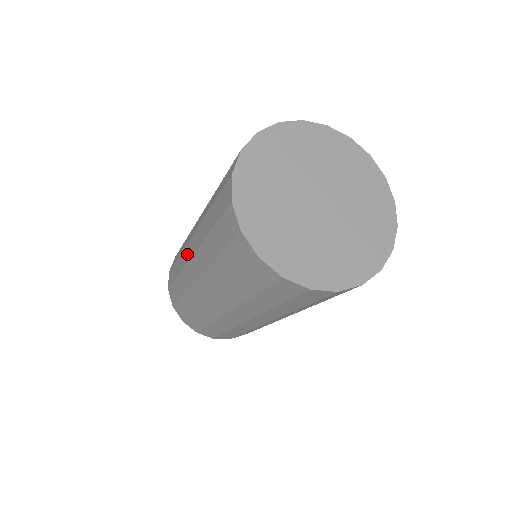
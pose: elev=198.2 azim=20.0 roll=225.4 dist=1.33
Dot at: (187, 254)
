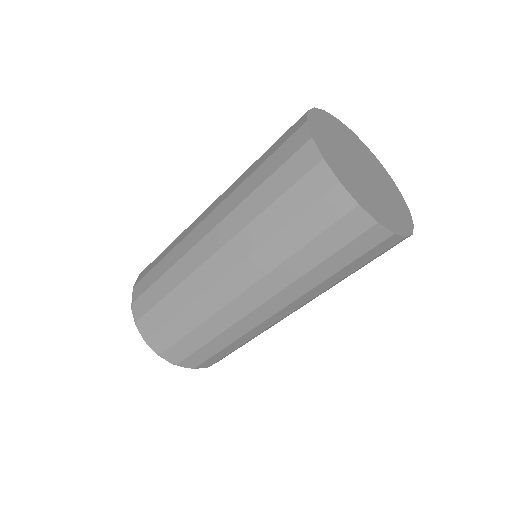
Dot at: occluded
